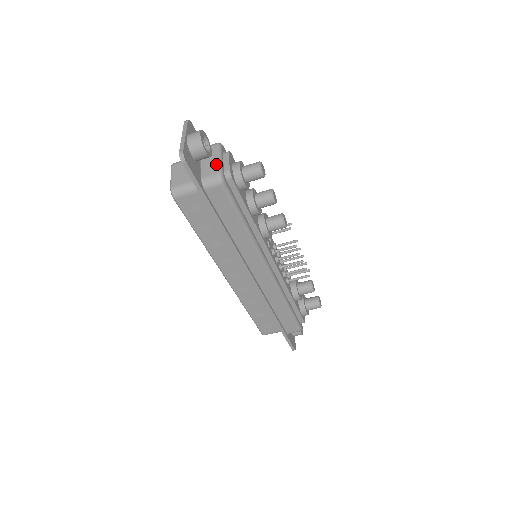
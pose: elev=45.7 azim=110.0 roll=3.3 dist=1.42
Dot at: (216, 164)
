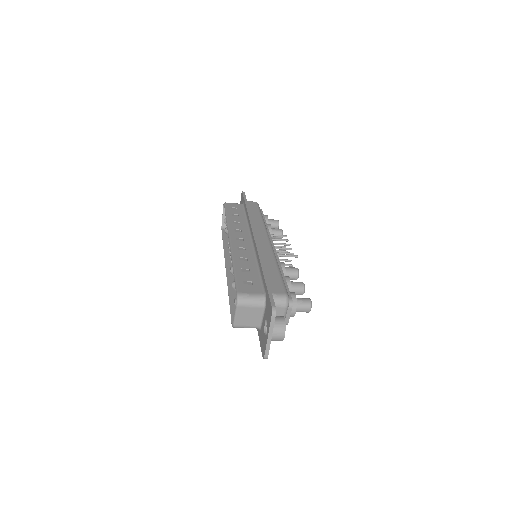
Dot at: occluded
